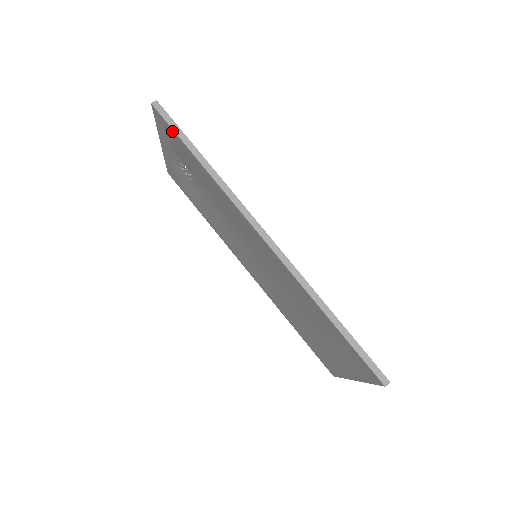
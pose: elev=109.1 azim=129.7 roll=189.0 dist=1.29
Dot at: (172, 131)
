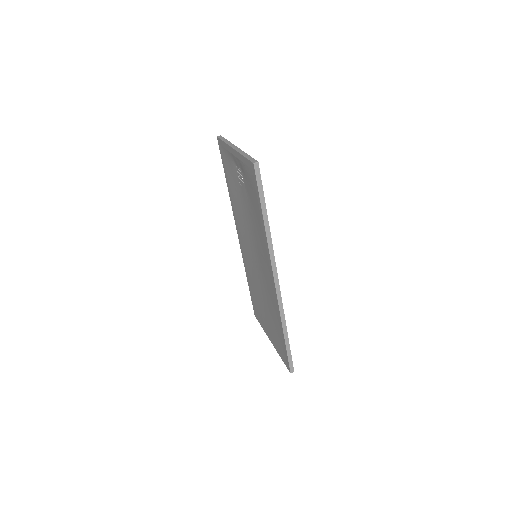
Dot at: (256, 188)
